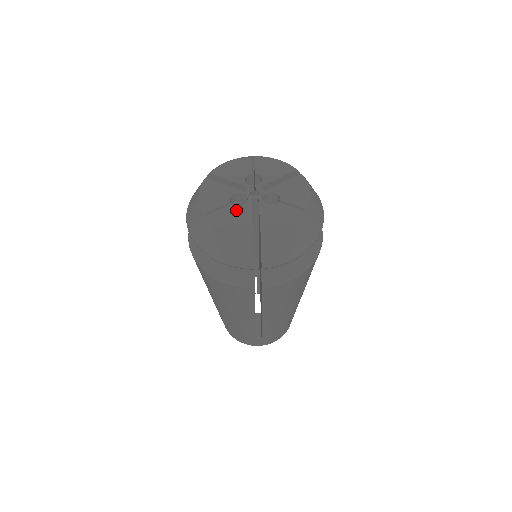
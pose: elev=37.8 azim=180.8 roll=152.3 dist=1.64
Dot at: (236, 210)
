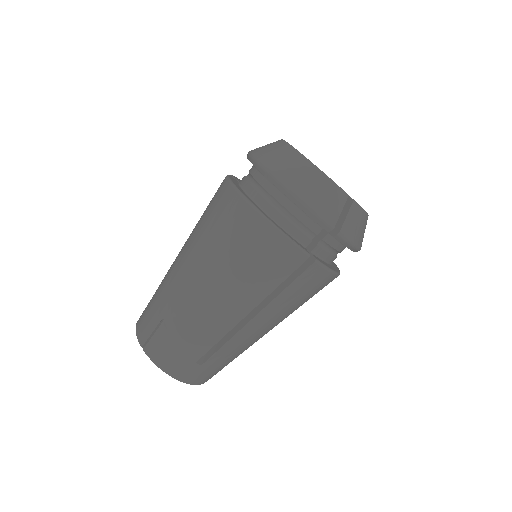
Dot at: occluded
